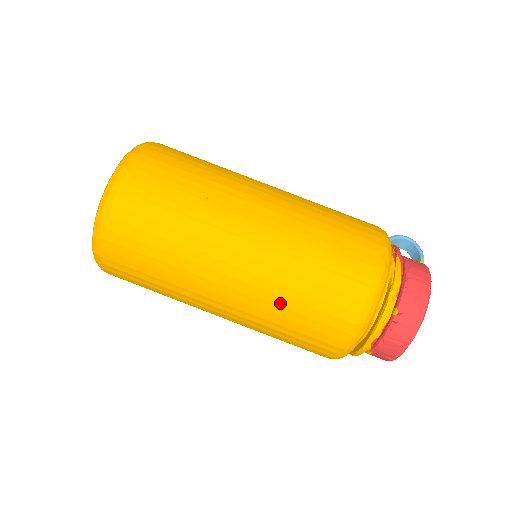
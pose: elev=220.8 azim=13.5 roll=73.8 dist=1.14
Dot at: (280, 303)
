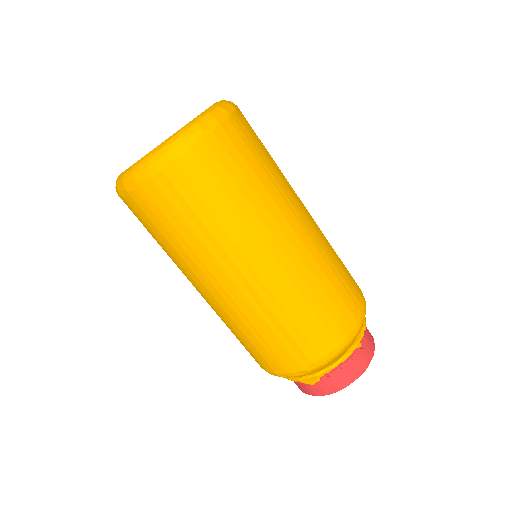
Dot at: (305, 293)
